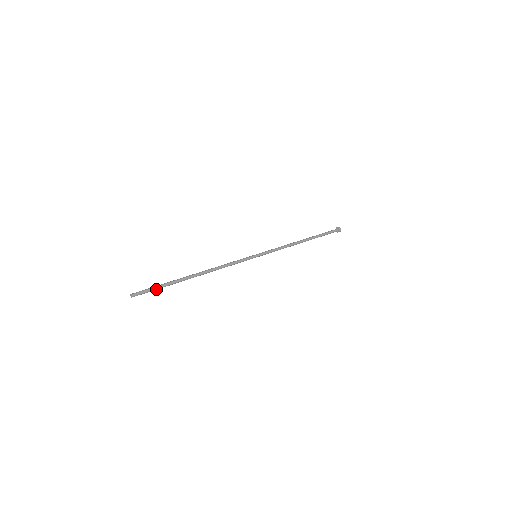
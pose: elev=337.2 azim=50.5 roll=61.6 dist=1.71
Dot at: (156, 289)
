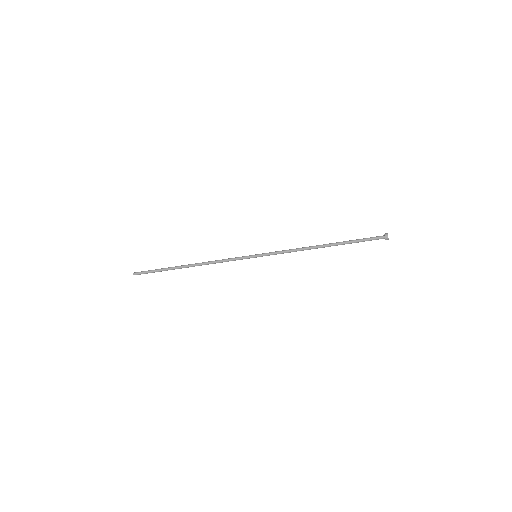
Dot at: (153, 272)
